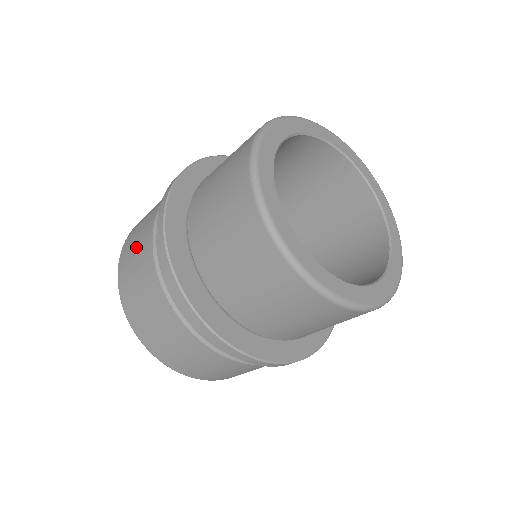
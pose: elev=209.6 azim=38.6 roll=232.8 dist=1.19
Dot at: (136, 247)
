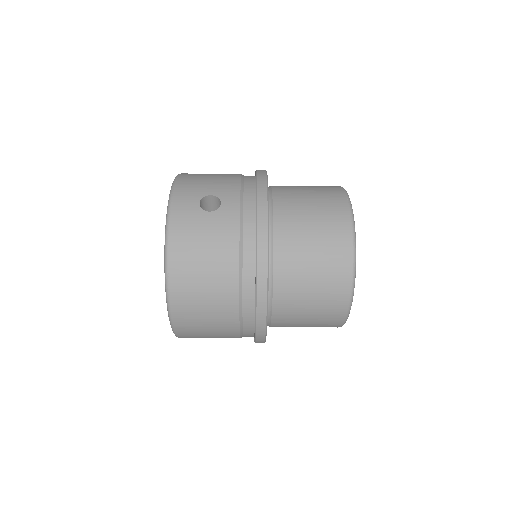
Dot at: (207, 265)
